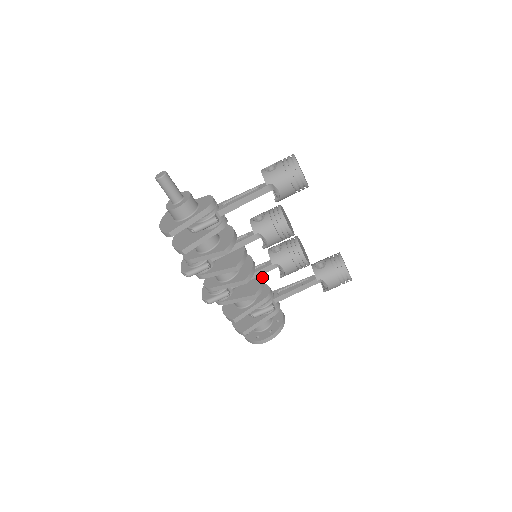
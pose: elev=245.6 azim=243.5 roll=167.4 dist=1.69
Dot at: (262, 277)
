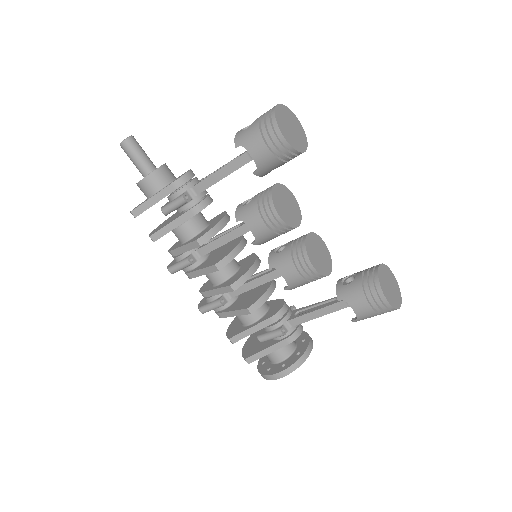
Dot at: (268, 287)
